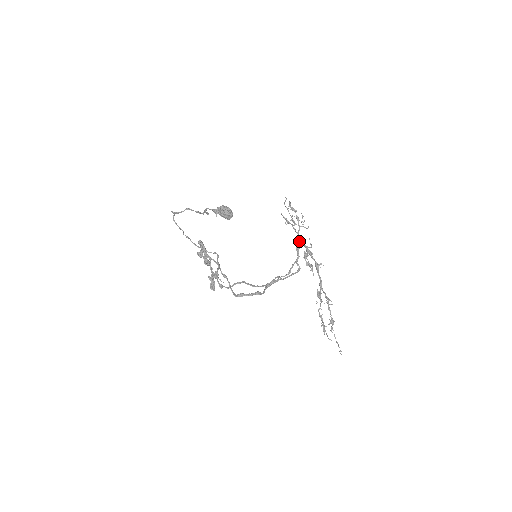
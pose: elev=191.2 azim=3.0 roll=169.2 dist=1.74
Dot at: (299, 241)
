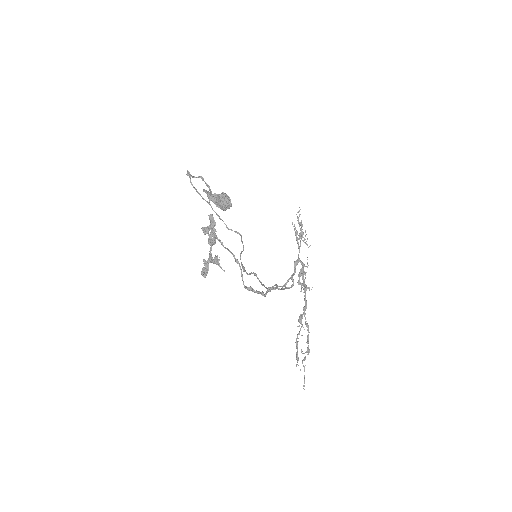
Dot at: occluded
